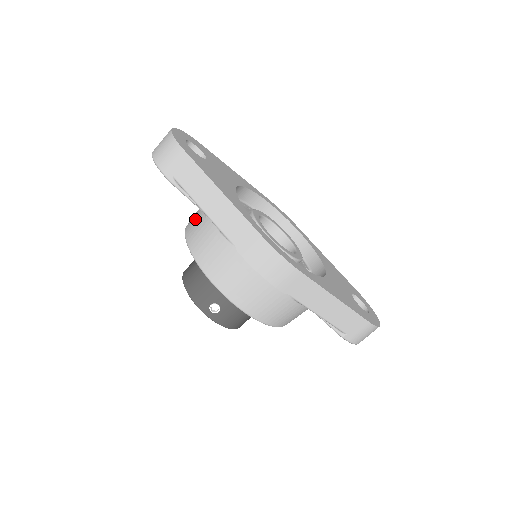
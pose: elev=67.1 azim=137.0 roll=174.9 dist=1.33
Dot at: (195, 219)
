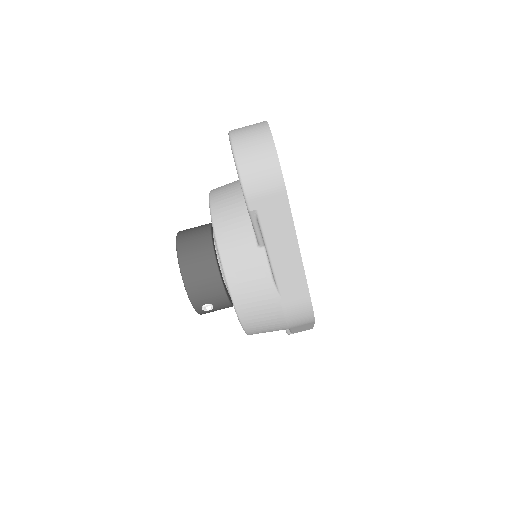
Dot at: (237, 232)
